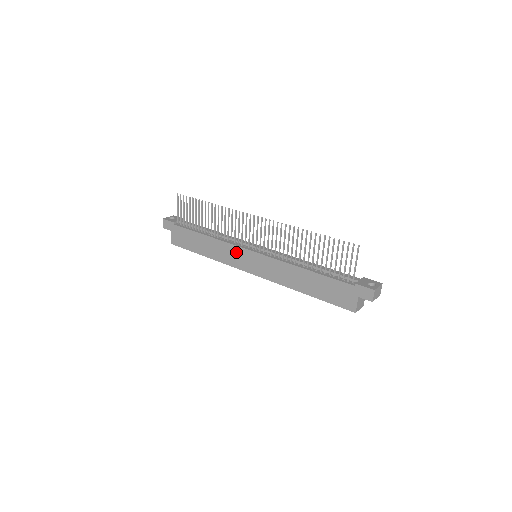
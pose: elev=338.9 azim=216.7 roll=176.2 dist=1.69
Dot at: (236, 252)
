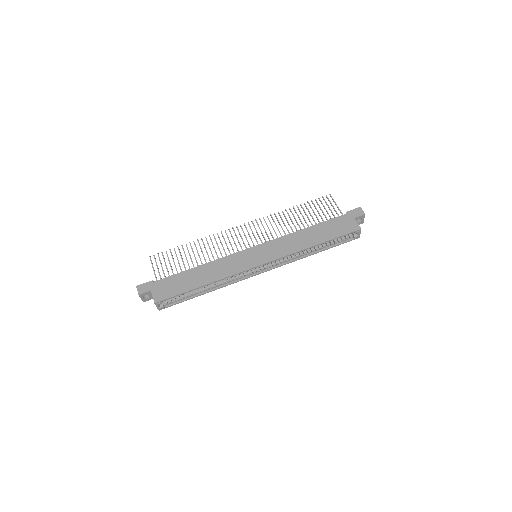
Dot at: (238, 258)
